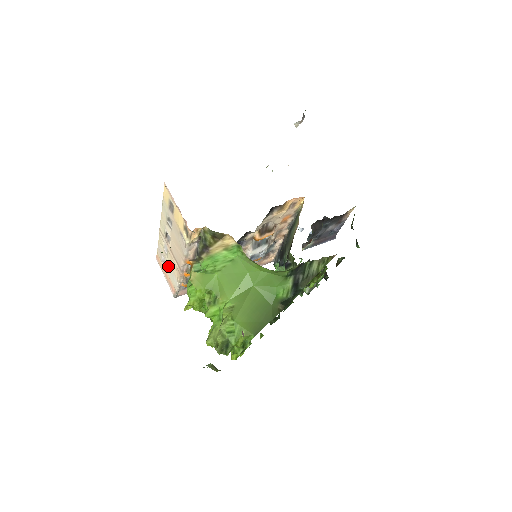
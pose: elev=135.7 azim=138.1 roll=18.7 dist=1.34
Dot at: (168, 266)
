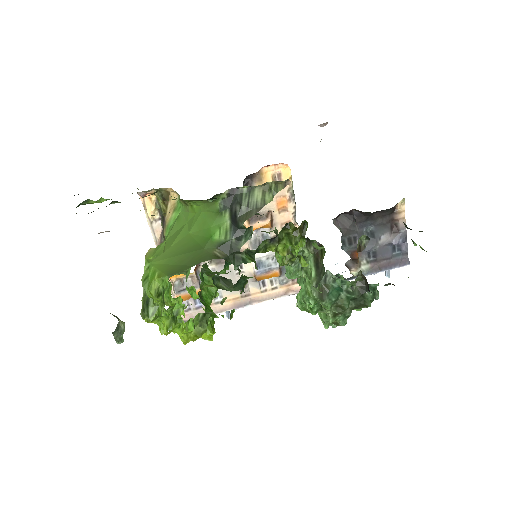
Dot at: occluded
